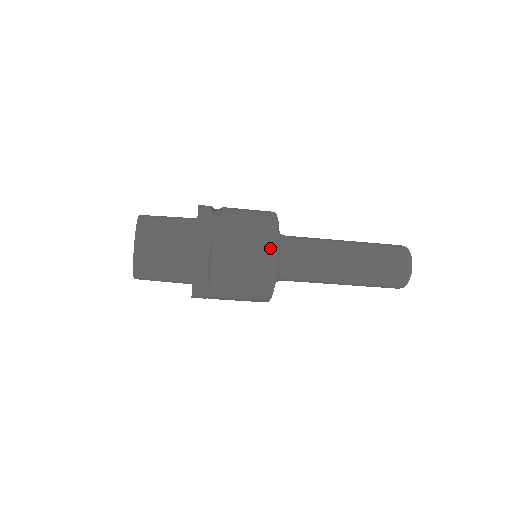
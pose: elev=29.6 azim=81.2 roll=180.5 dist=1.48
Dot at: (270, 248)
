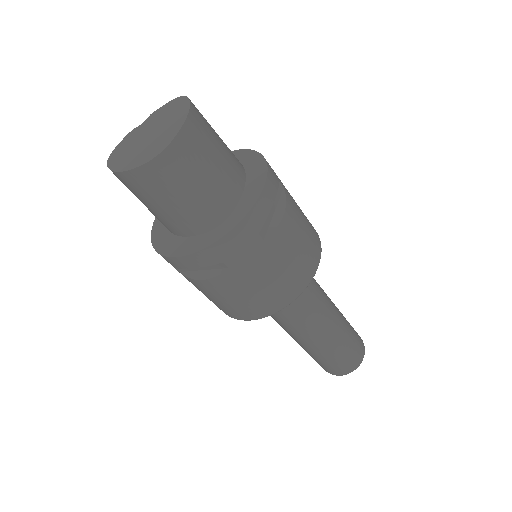
Dot at: (316, 234)
